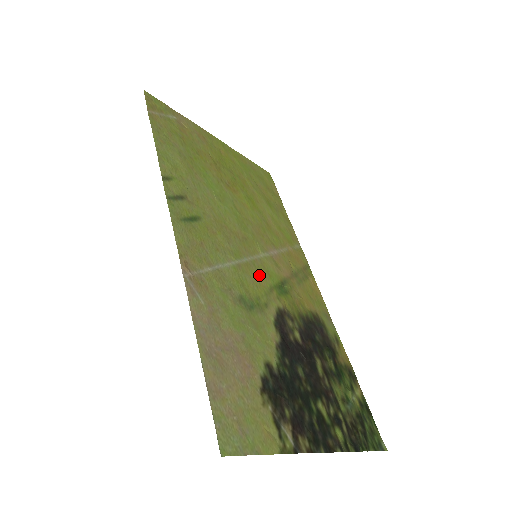
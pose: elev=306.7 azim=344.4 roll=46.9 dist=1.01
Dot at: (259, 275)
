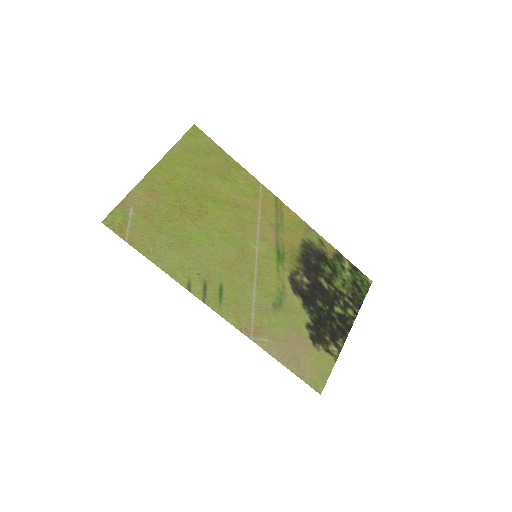
Dot at: (267, 270)
